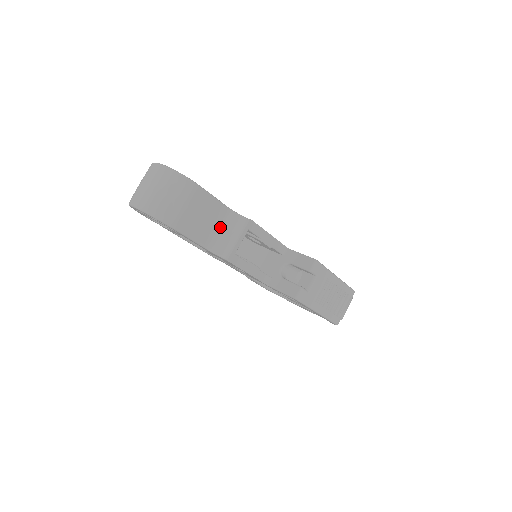
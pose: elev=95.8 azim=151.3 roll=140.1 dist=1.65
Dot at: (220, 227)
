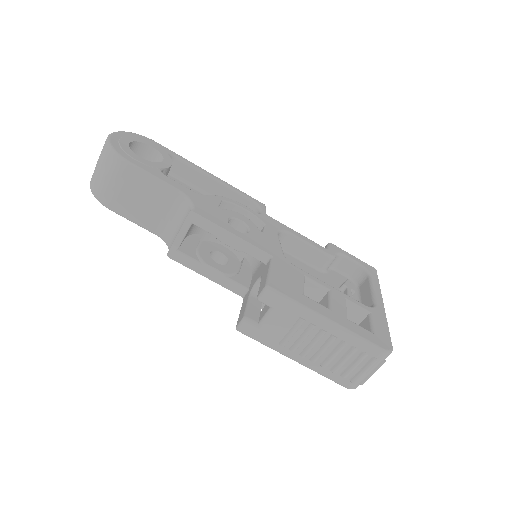
Dot at: (170, 214)
